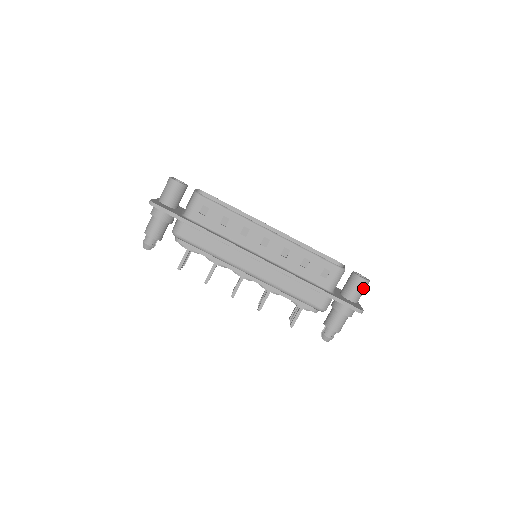
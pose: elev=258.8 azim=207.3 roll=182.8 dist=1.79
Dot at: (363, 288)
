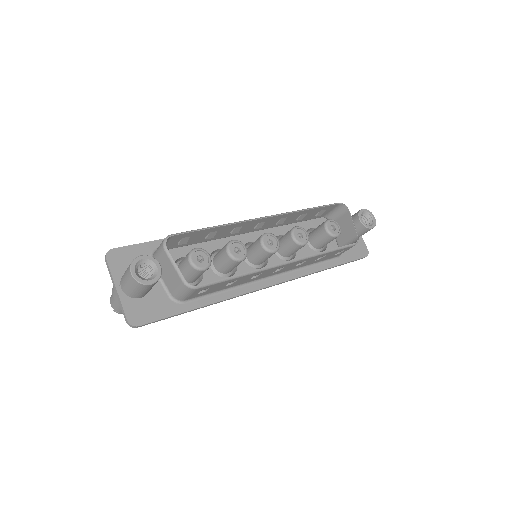
Dot at: occluded
